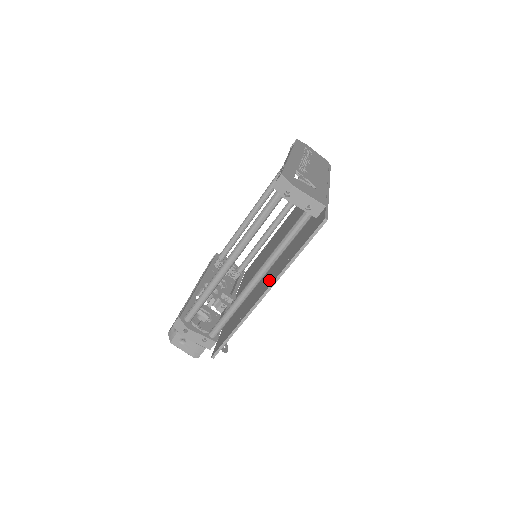
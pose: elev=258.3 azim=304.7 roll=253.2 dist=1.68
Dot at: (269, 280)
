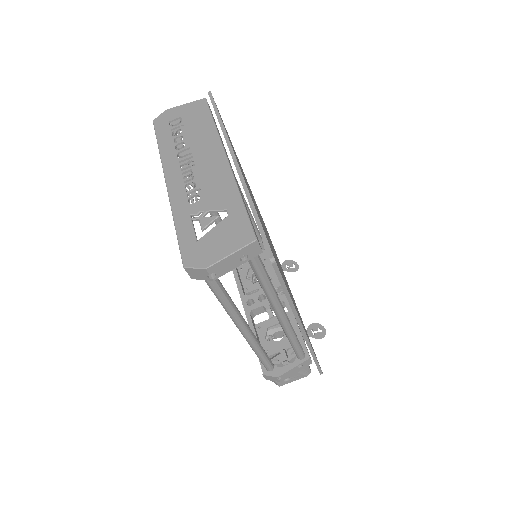
Dot at: occluded
